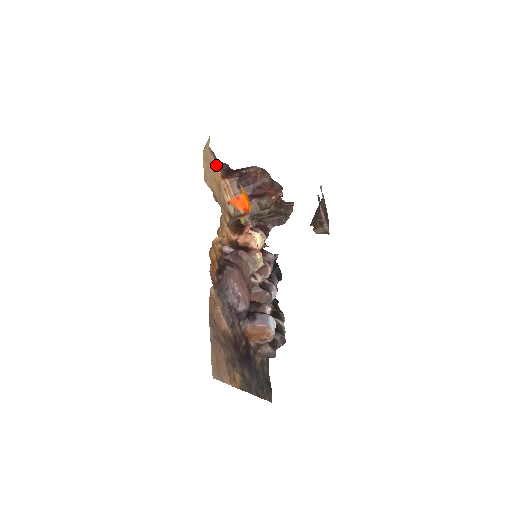
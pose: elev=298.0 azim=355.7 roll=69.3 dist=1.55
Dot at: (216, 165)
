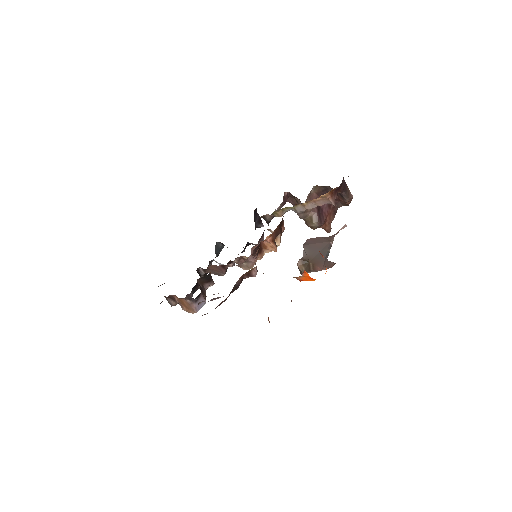
Dot at: occluded
